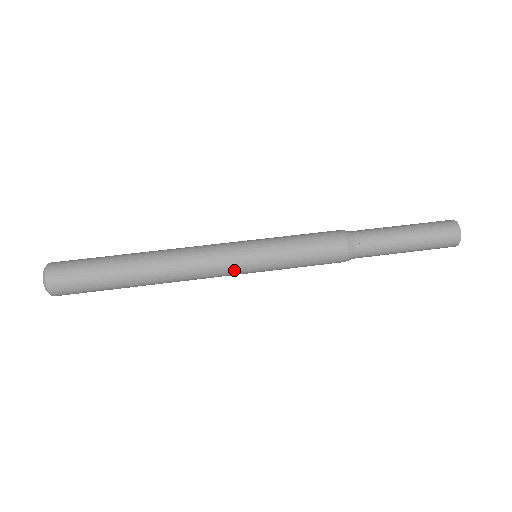
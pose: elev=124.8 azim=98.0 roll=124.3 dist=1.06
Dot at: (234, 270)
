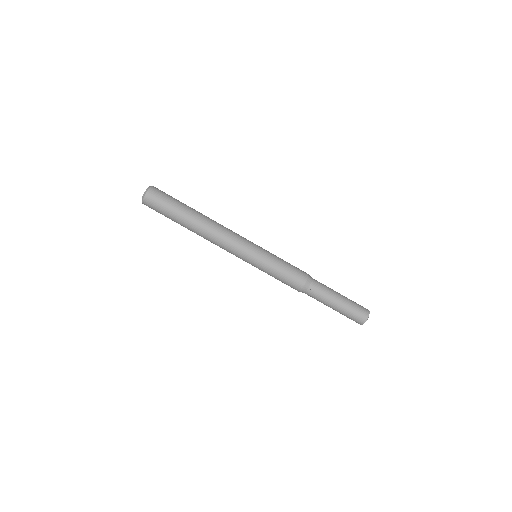
Dot at: (238, 257)
